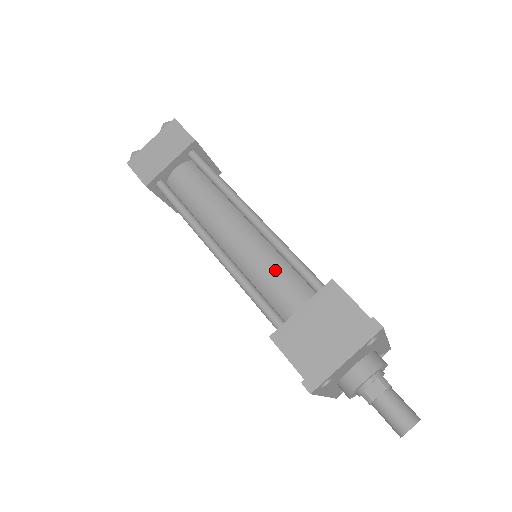
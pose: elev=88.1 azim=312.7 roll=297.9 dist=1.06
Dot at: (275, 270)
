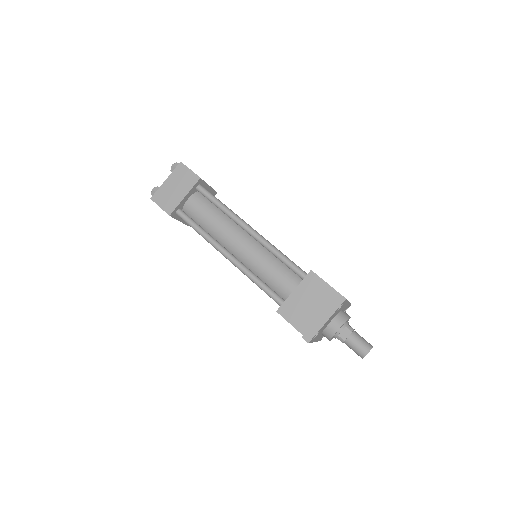
Dot at: (272, 267)
